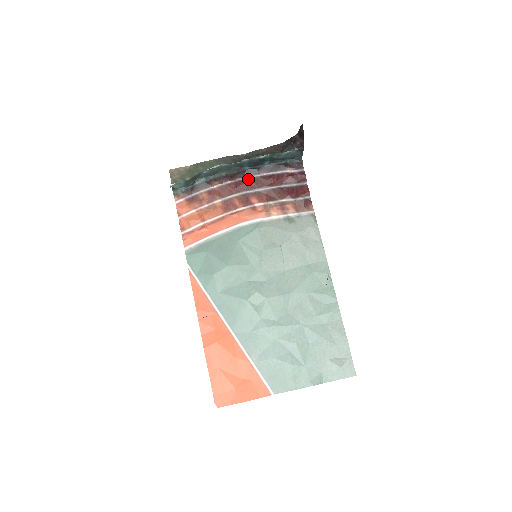
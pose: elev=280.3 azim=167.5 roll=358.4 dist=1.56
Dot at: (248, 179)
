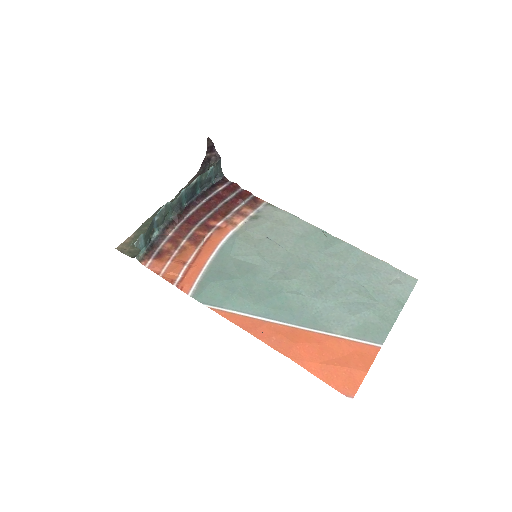
Dot at: (193, 212)
